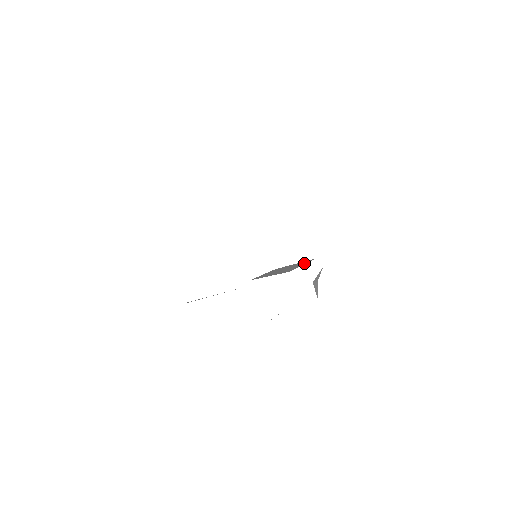
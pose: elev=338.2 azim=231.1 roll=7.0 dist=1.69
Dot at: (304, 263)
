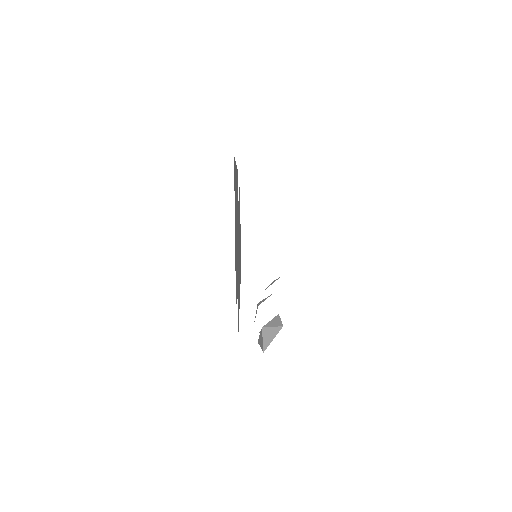
Dot at: occluded
